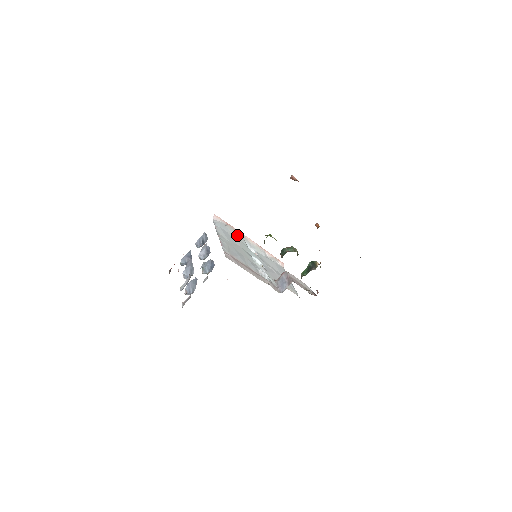
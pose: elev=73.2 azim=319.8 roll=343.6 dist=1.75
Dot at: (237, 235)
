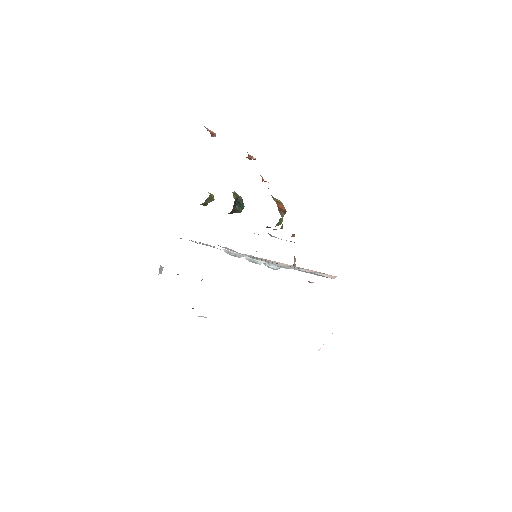
Dot at: (258, 259)
